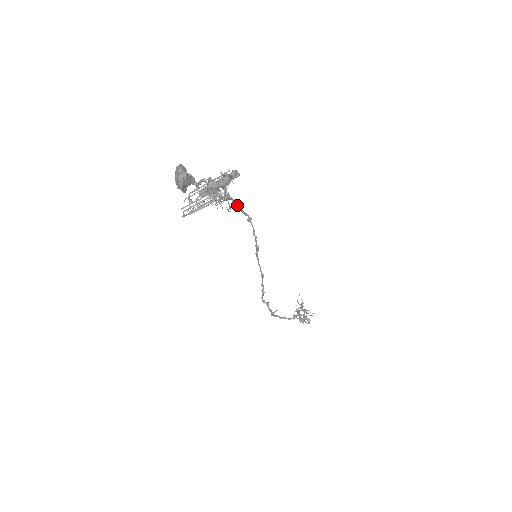
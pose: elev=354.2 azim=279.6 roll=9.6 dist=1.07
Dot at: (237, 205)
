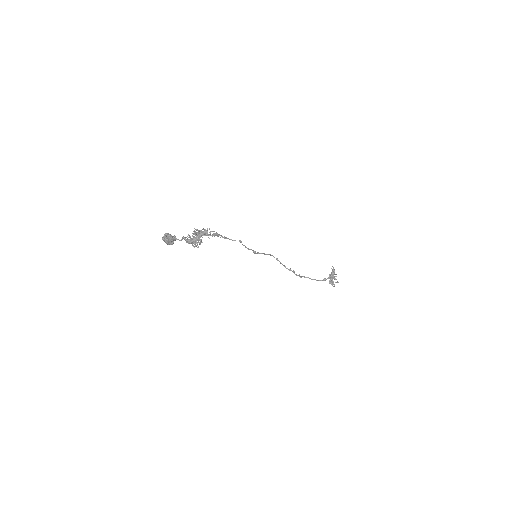
Dot at: occluded
